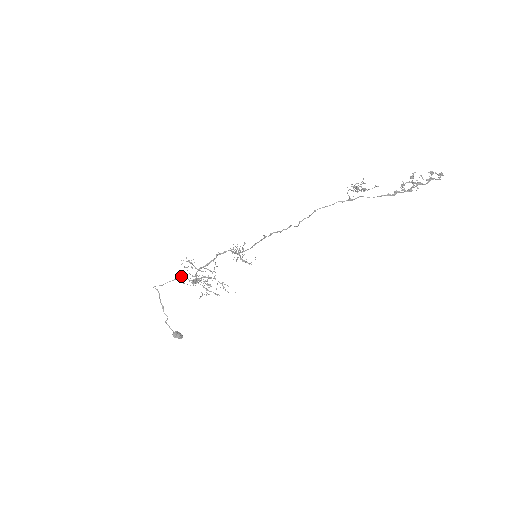
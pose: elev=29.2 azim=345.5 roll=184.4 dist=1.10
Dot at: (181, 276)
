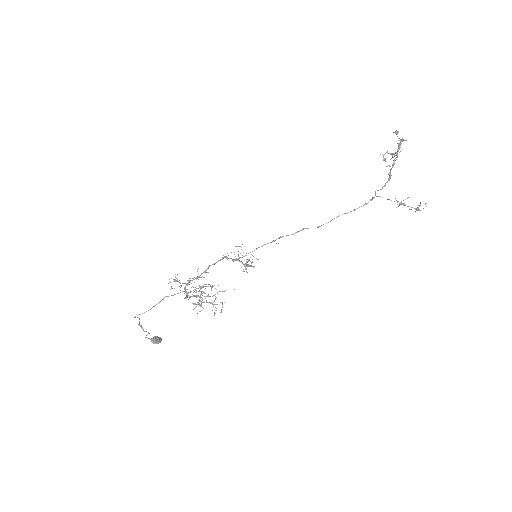
Dot at: (167, 296)
